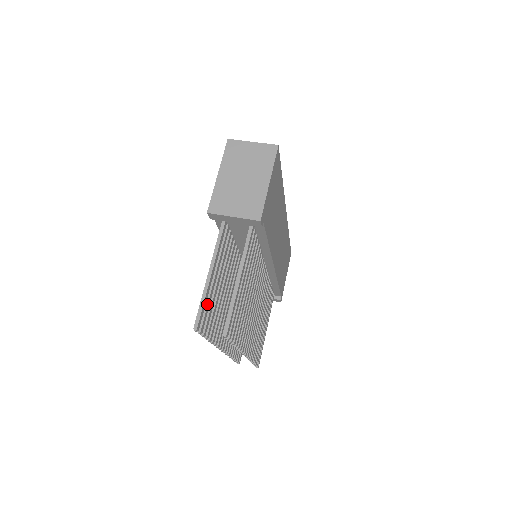
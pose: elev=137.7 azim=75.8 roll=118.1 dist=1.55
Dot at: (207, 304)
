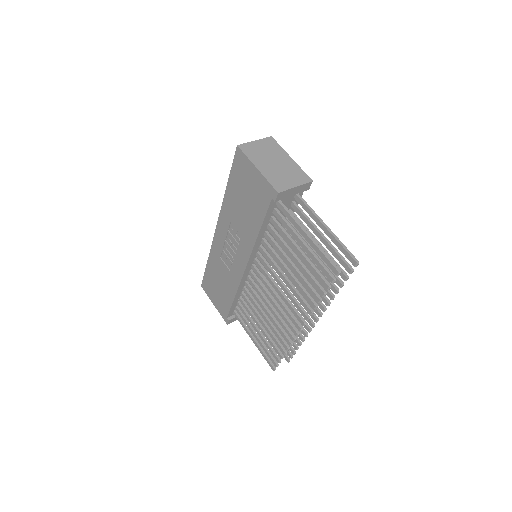
Dot at: (320, 260)
